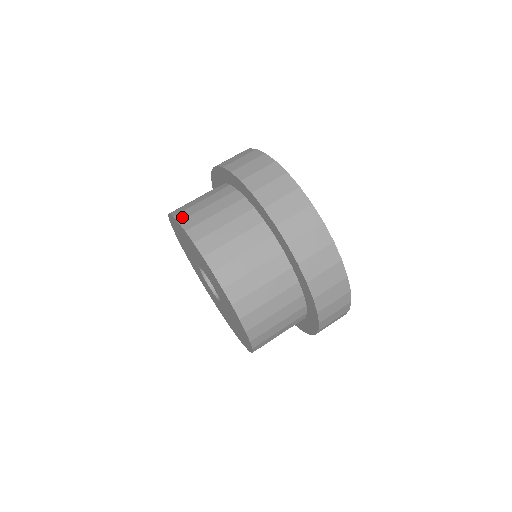
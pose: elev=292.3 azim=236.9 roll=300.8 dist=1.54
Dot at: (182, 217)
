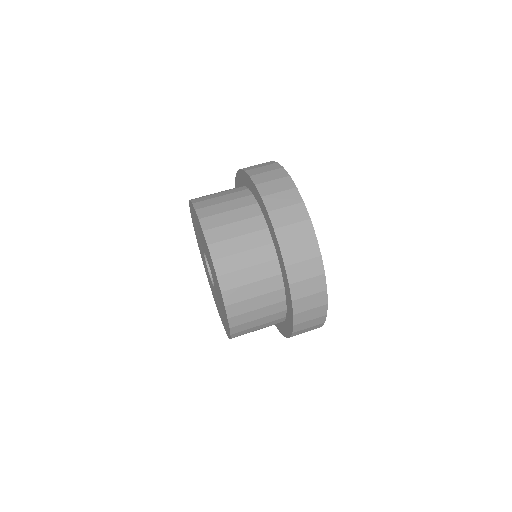
Dot at: occluded
